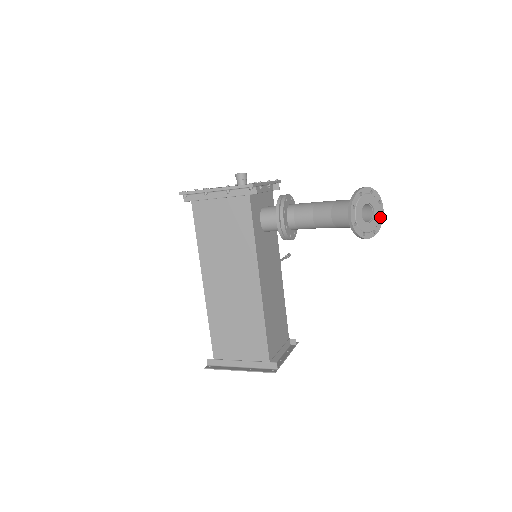
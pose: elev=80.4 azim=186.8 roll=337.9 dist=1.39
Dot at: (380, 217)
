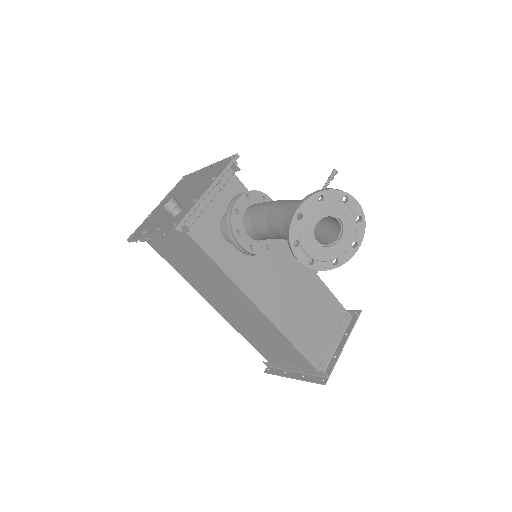
Dot at: (358, 215)
